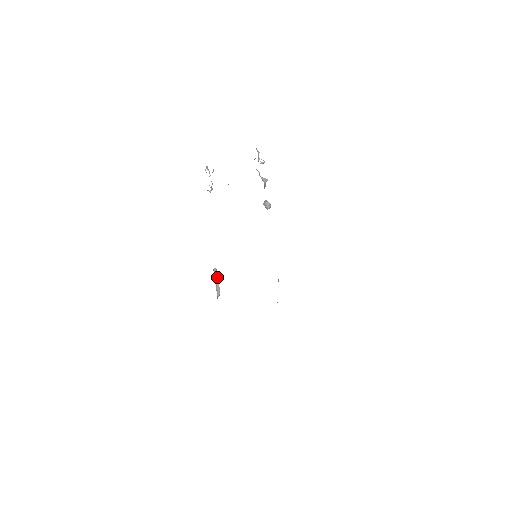
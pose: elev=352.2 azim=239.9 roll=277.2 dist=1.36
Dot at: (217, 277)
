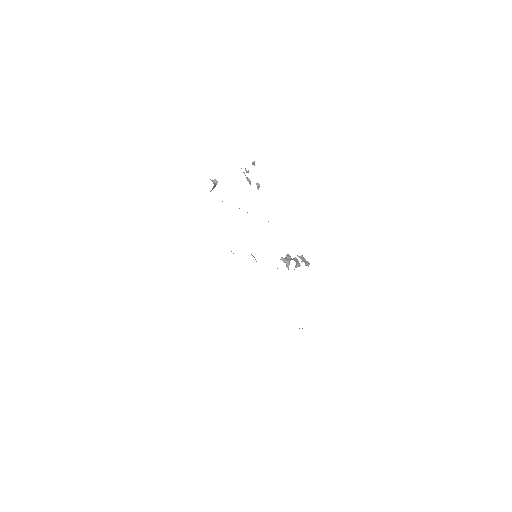
Dot at: occluded
